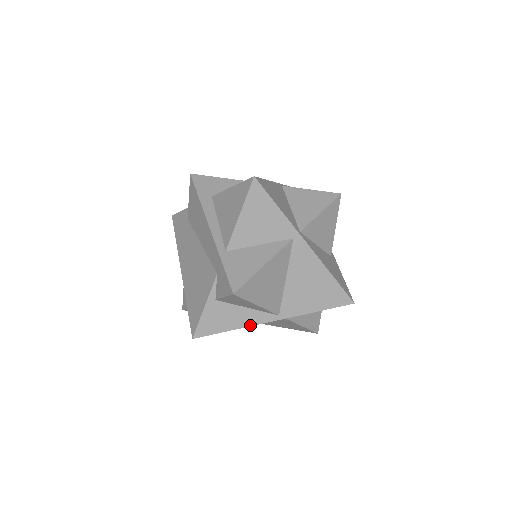
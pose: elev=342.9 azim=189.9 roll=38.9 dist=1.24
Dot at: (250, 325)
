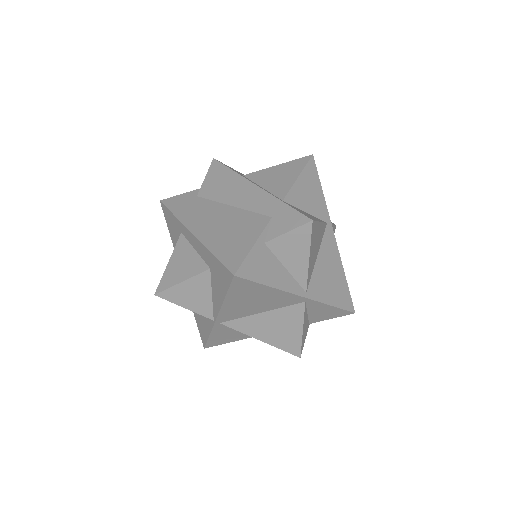
Dot at: (284, 289)
